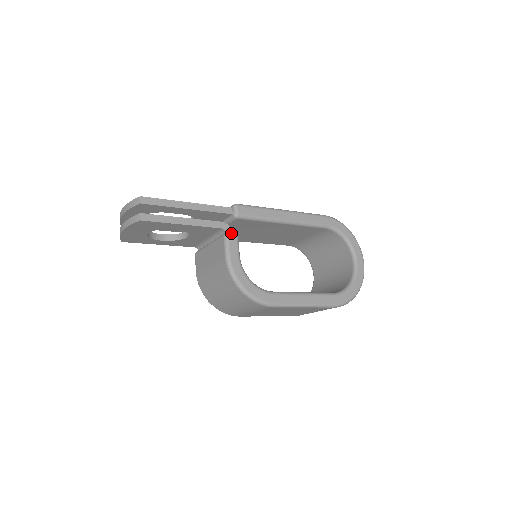
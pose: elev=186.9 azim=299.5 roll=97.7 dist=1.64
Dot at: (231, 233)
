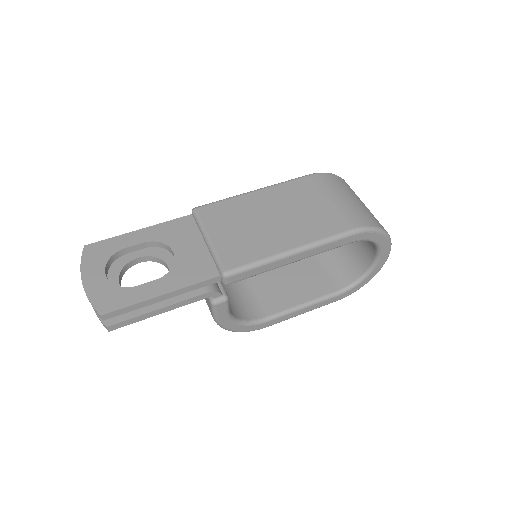
Dot at: (219, 301)
